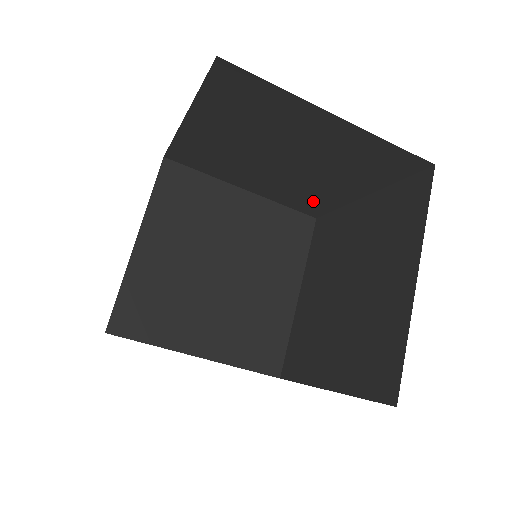
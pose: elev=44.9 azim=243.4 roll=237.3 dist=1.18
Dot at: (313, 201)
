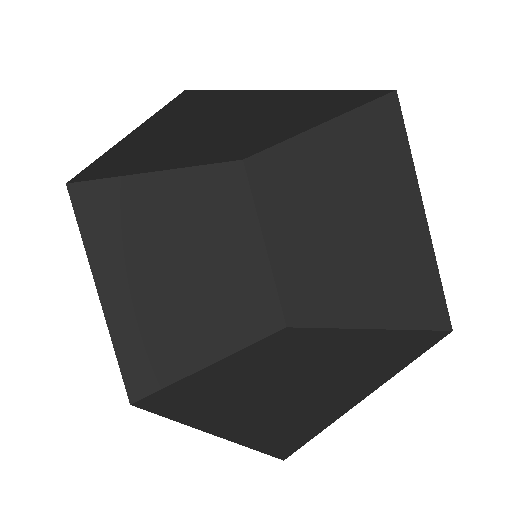
Dot at: (307, 302)
